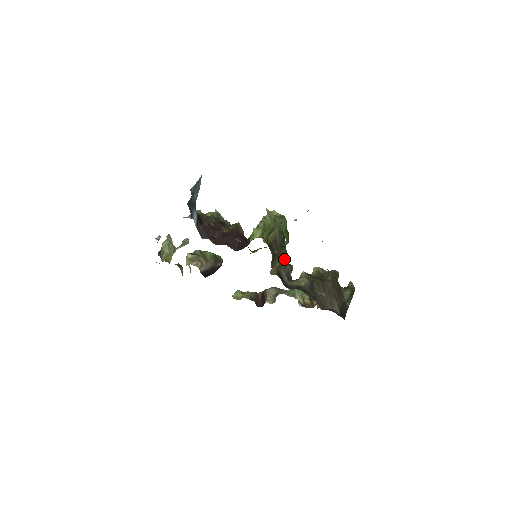
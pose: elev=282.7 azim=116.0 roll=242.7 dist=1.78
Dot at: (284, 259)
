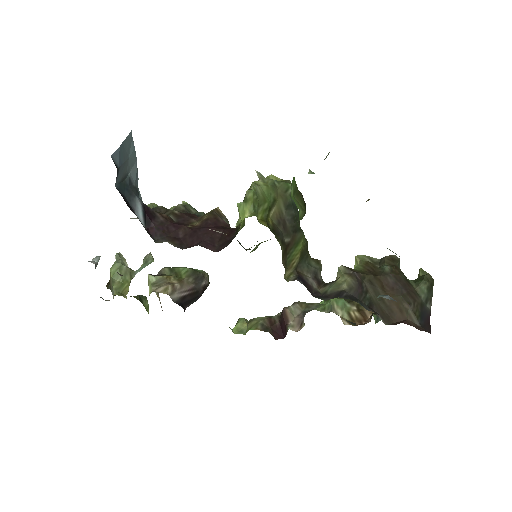
Dot at: (304, 251)
